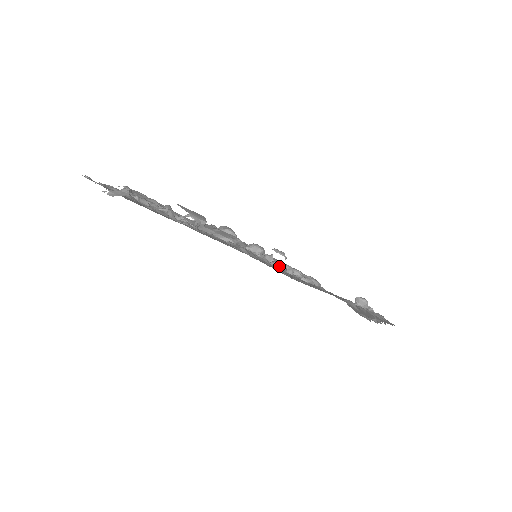
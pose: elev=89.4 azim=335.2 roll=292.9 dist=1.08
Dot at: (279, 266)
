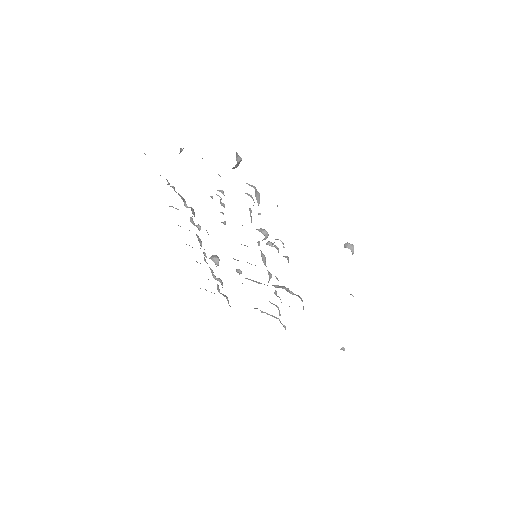
Dot at: (278, 251)
